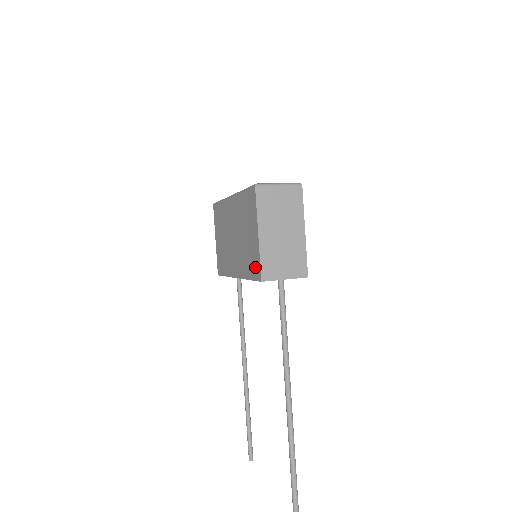
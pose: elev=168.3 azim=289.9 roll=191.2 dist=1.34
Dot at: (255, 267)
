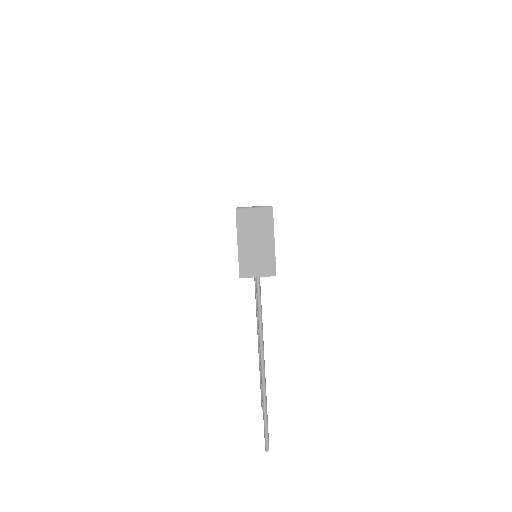
Dot at: occluded
